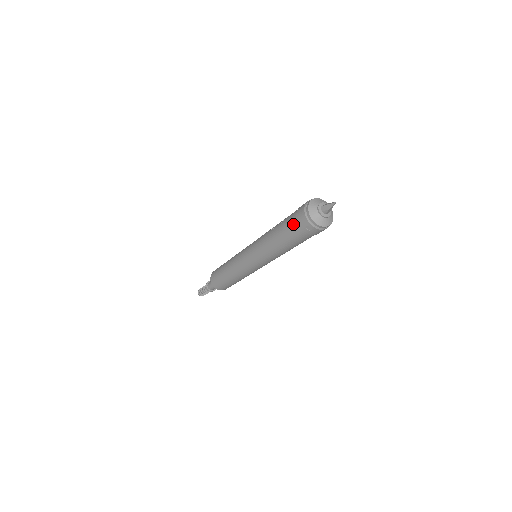
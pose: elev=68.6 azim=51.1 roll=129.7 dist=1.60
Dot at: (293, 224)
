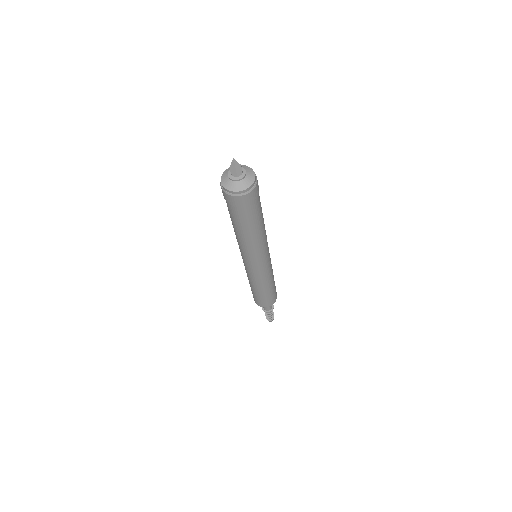
Dot at: occluded
